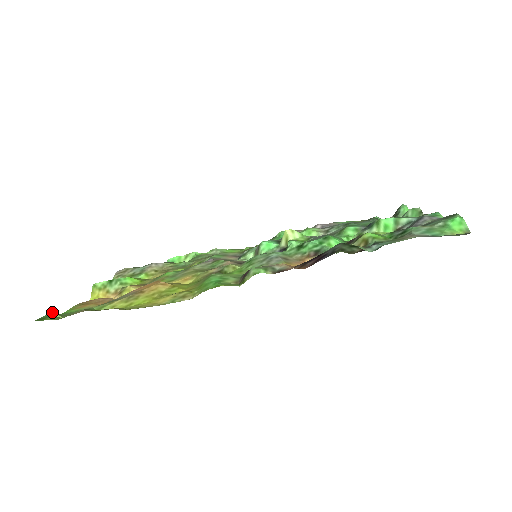
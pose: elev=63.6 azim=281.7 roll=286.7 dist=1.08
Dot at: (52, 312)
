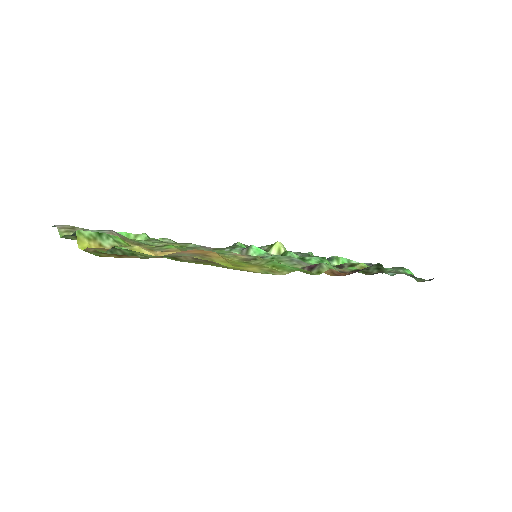
Dot at: occluded
